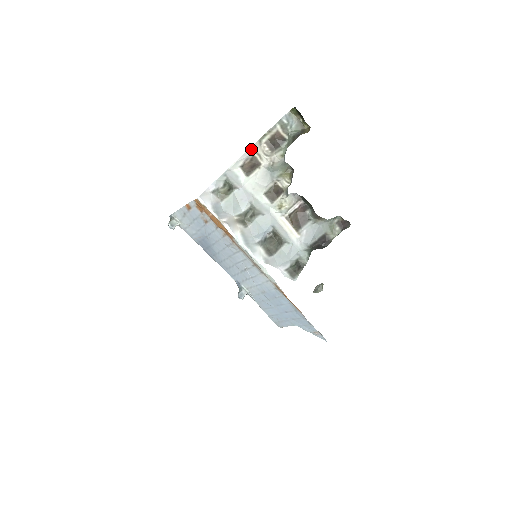
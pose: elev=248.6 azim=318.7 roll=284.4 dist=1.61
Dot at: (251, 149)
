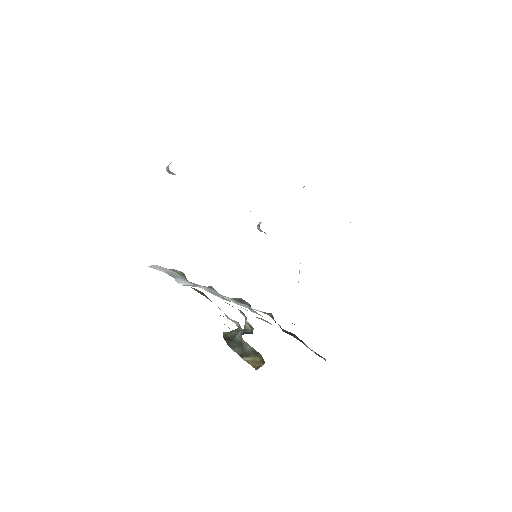
Dot at: occluded
